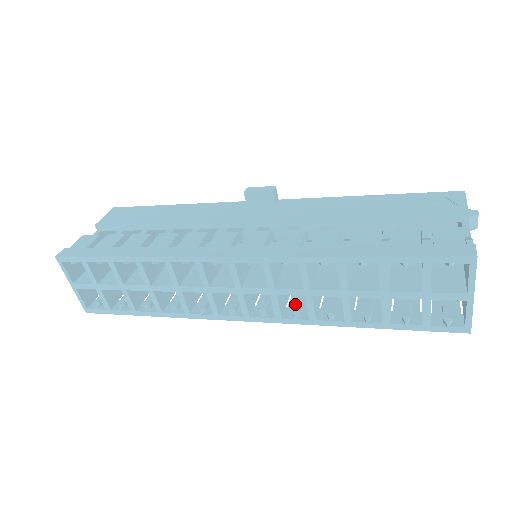
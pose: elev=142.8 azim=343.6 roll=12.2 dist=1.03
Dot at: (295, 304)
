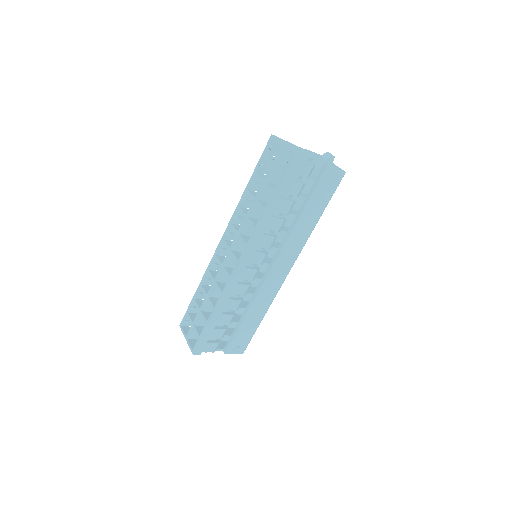
Dot at: occluded
